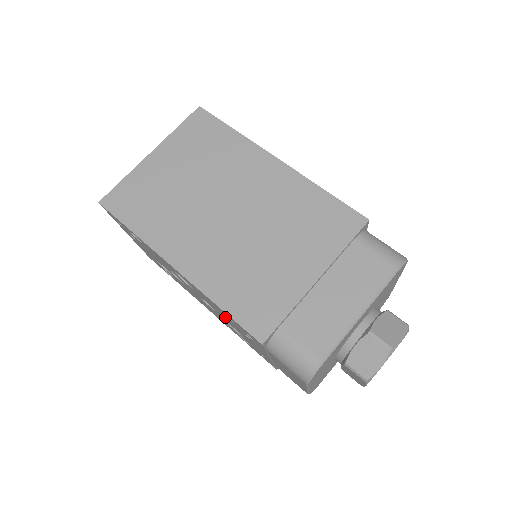
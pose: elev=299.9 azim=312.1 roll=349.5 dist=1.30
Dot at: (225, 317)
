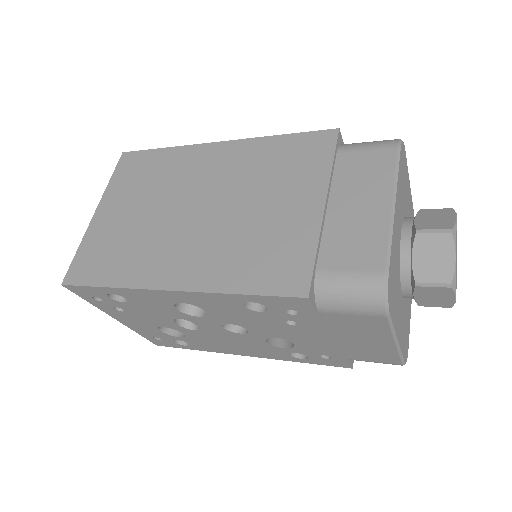
Dot at: (256, 320)
